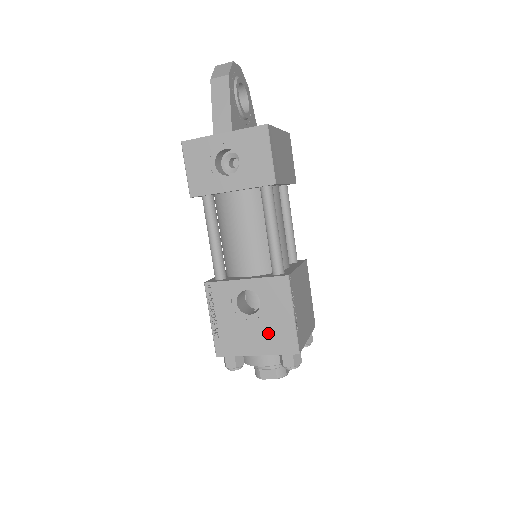
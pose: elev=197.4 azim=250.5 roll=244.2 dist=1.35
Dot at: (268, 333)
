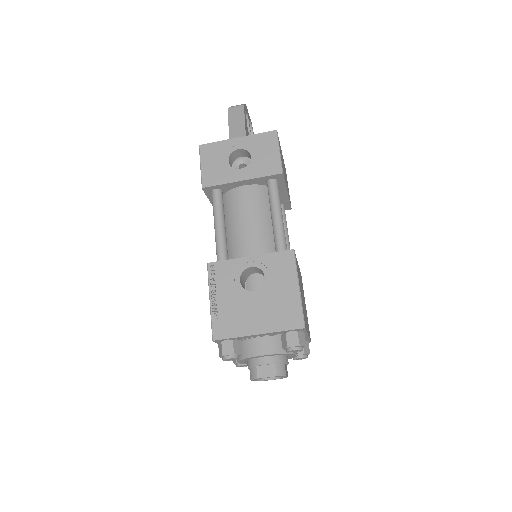
Dot at: (272, 308)
